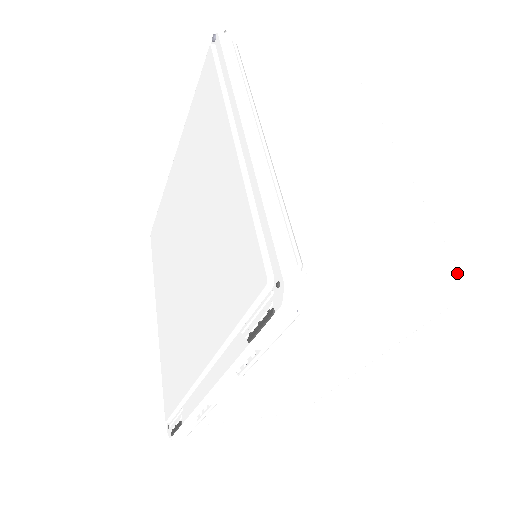
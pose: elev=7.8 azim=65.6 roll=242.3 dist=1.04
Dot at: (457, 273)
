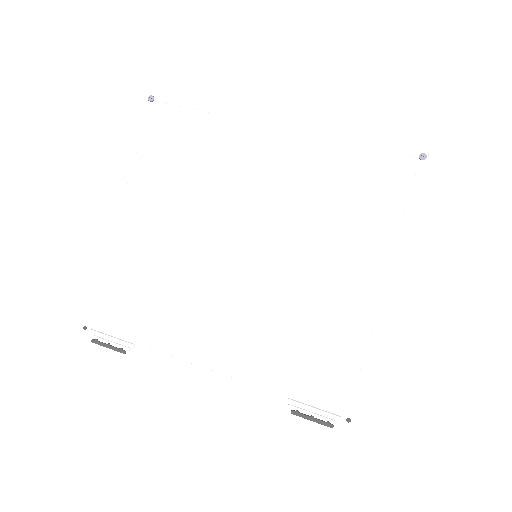
Dot at: occluded
